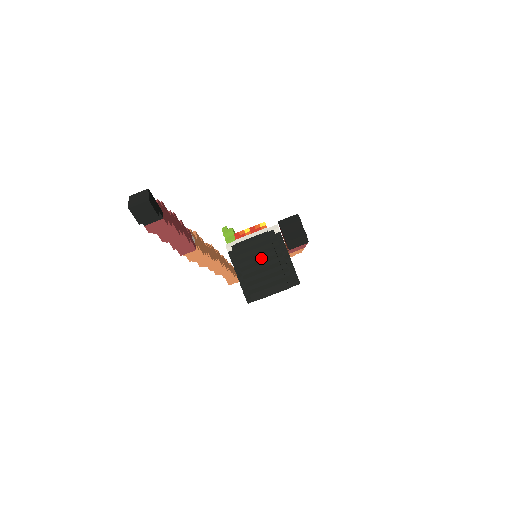
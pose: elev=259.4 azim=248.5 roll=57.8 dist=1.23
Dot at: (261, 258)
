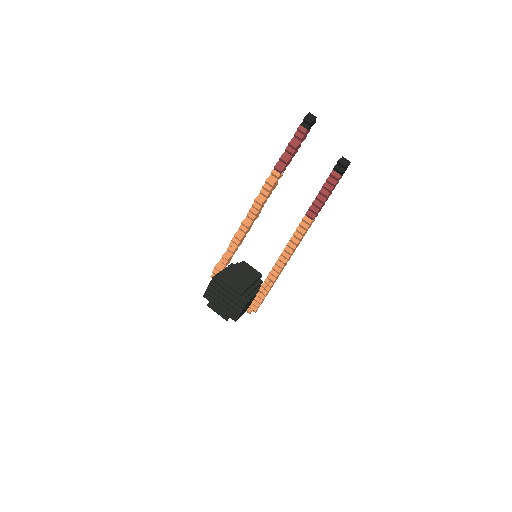
Dot at: (247, 274)
